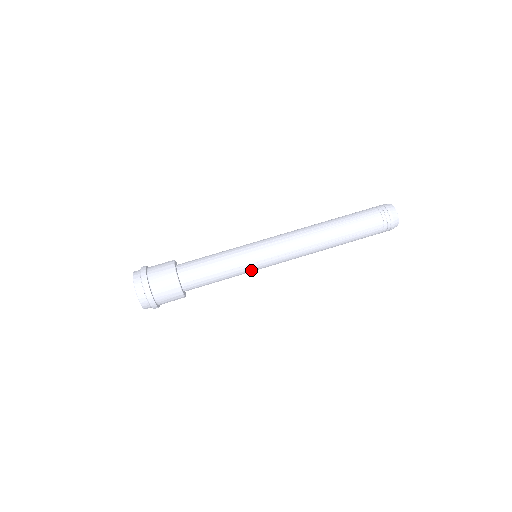
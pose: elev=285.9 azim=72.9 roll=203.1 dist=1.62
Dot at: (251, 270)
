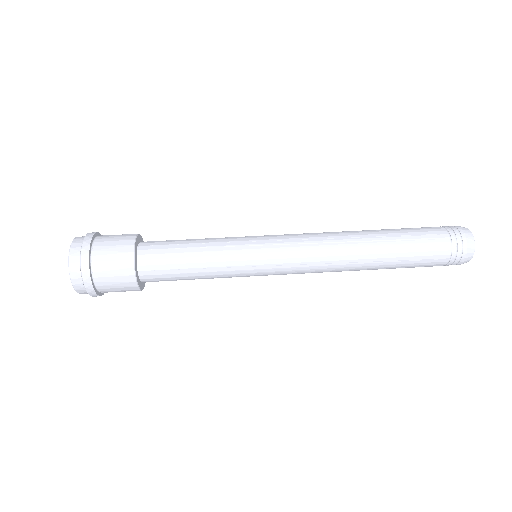
Dot at: (244, 275)
